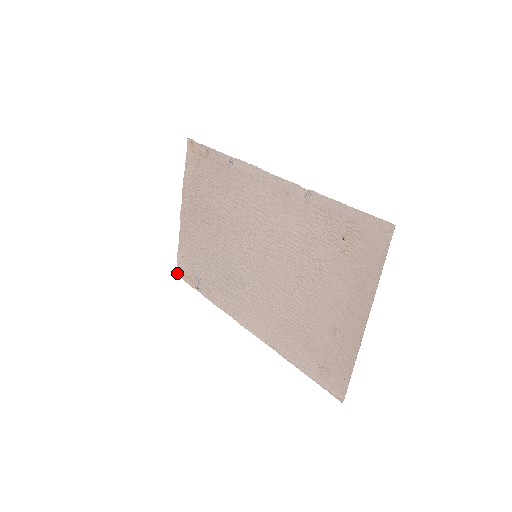
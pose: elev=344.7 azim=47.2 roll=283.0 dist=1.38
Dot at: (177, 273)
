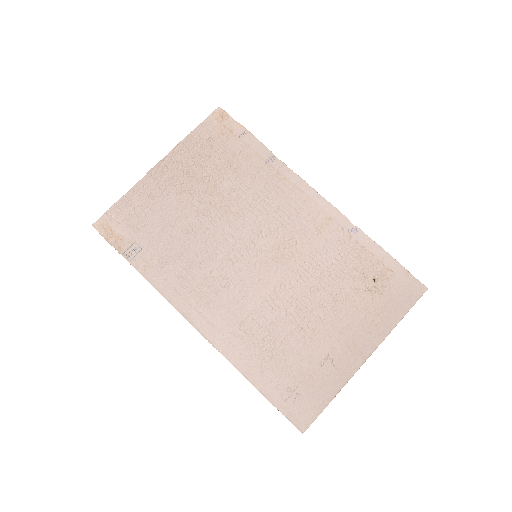
Dot at: (95, 225)
